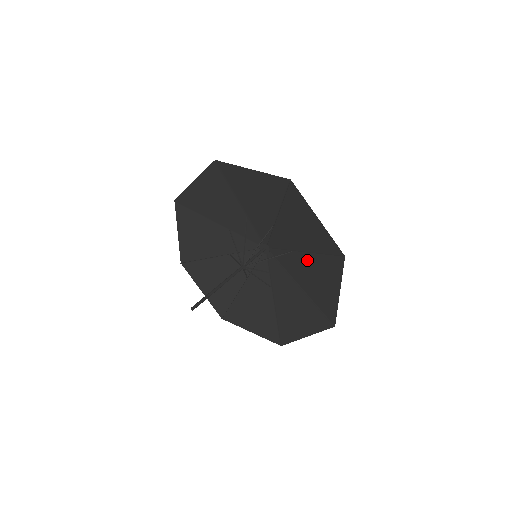
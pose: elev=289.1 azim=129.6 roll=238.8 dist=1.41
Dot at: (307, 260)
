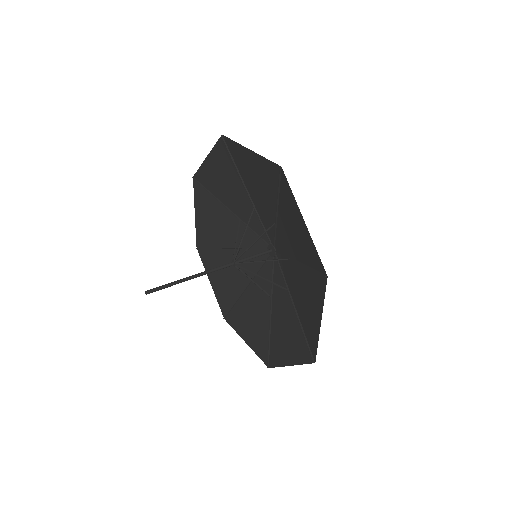
Dot at: (291, 312)
